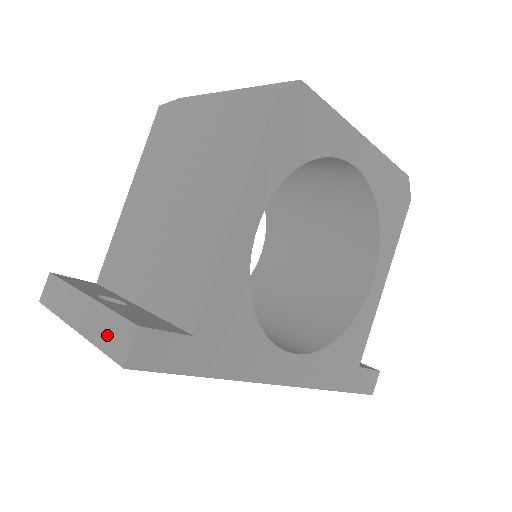
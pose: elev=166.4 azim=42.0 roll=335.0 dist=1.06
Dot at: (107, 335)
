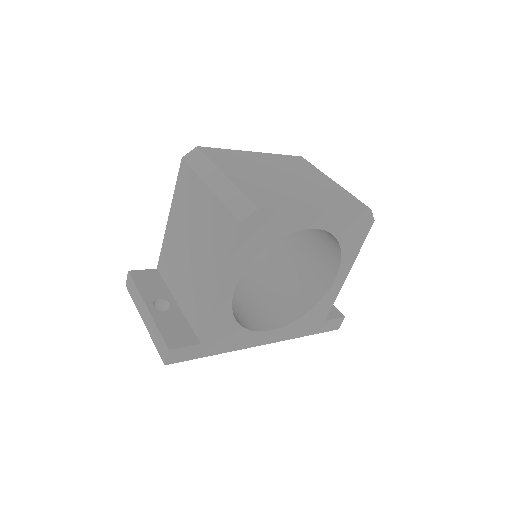
Dot at: (157, 341)
